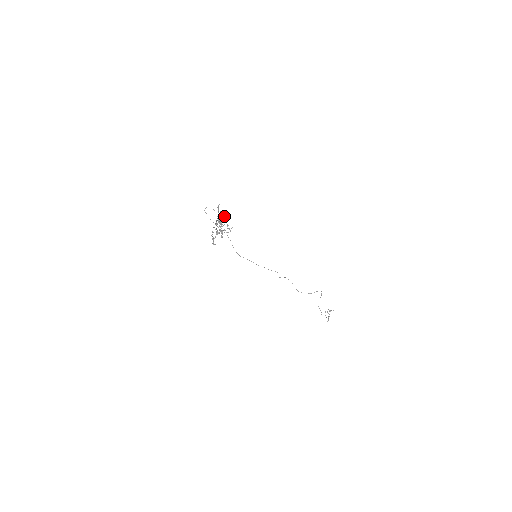
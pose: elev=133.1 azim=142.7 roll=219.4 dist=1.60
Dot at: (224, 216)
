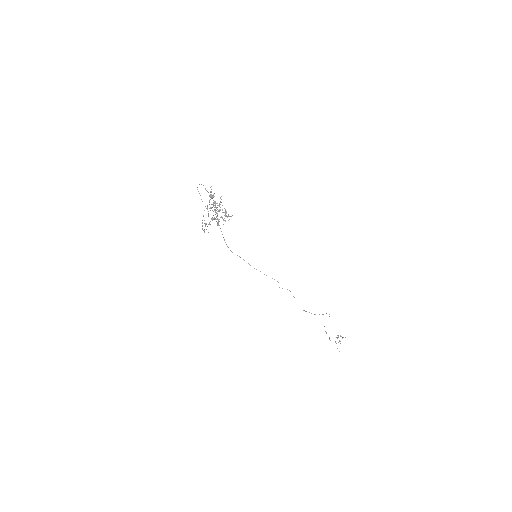
Dot at: occluded
